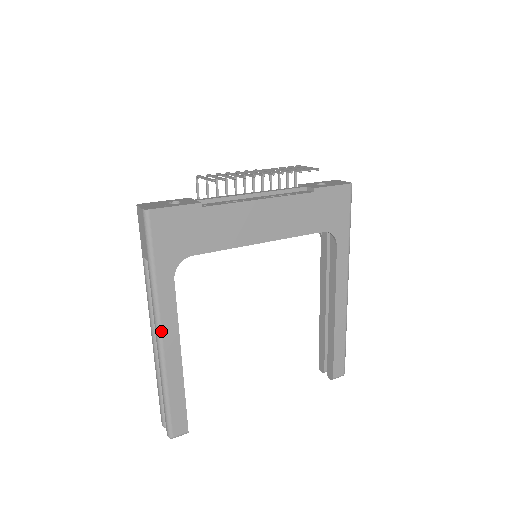
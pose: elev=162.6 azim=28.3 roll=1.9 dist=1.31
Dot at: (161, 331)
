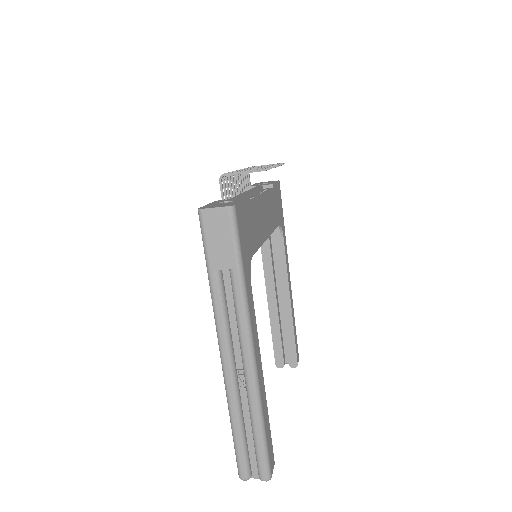
Dot at: (254, 348)
